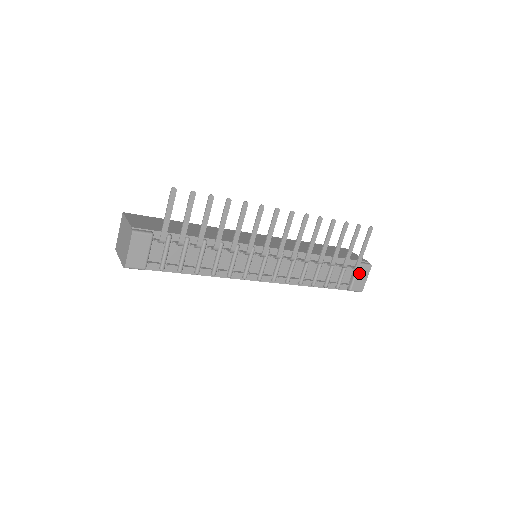
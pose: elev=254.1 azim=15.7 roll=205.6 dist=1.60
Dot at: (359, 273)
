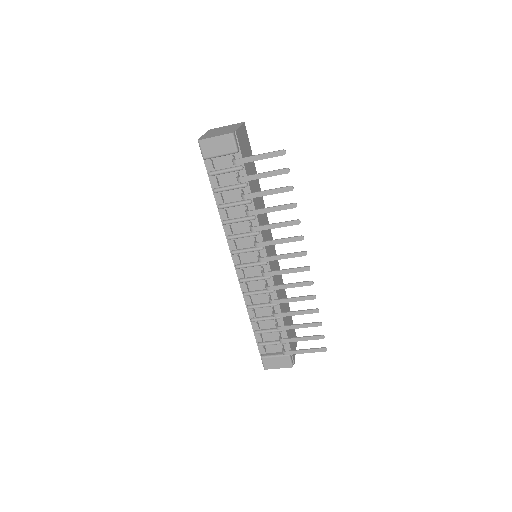
Dot at: (281, 358)
